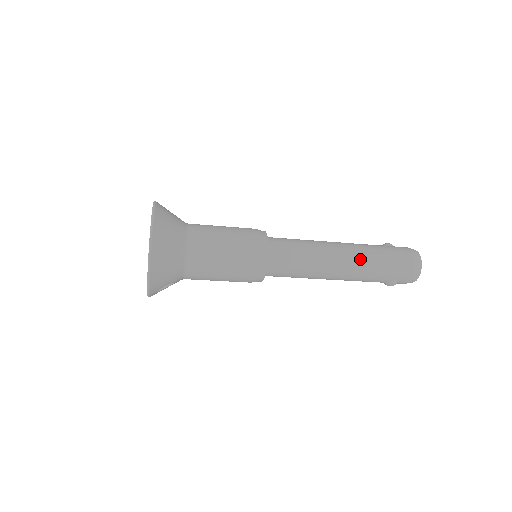
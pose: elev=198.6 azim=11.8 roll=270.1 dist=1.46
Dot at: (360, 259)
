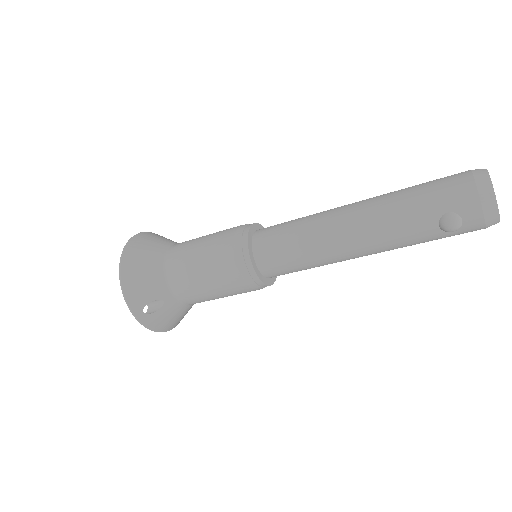
Dot at: (376, 203)
